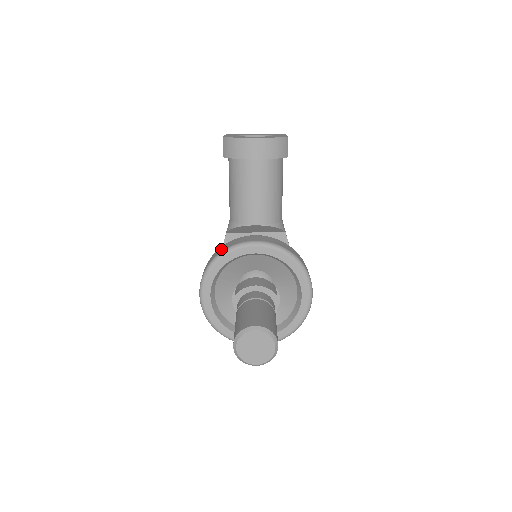
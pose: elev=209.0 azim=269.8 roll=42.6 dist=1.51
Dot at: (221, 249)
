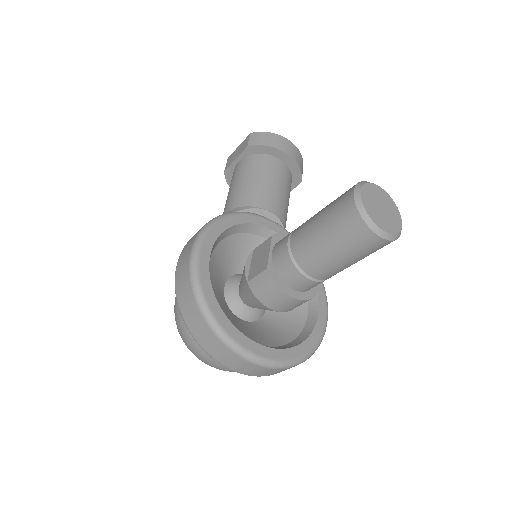
Dot at: occluded
